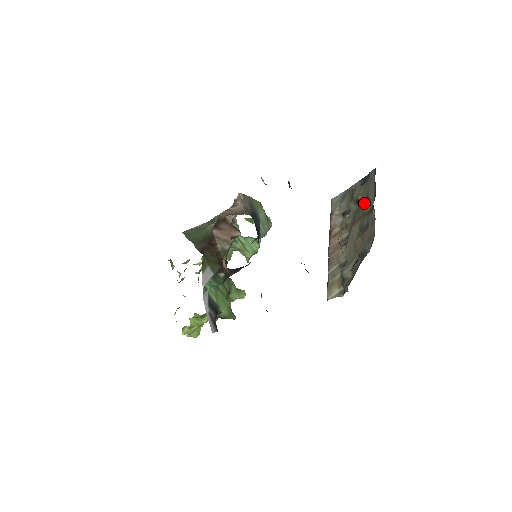
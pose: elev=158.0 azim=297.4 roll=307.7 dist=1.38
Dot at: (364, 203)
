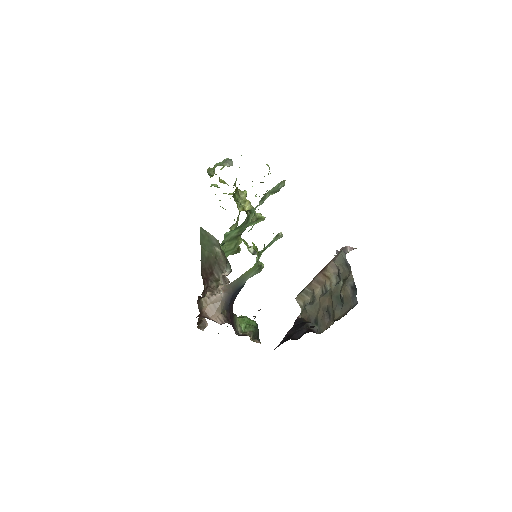
Dot at: (341, 302)
